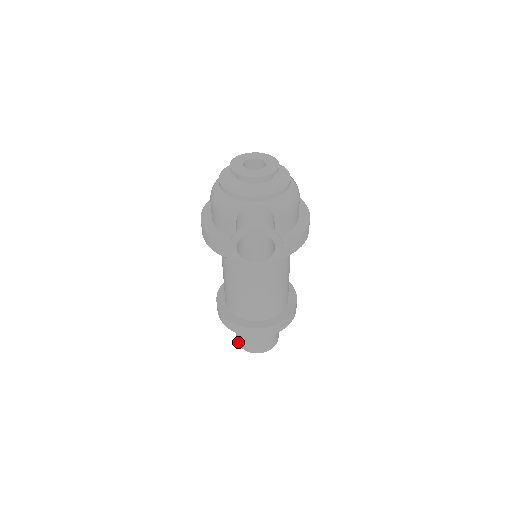
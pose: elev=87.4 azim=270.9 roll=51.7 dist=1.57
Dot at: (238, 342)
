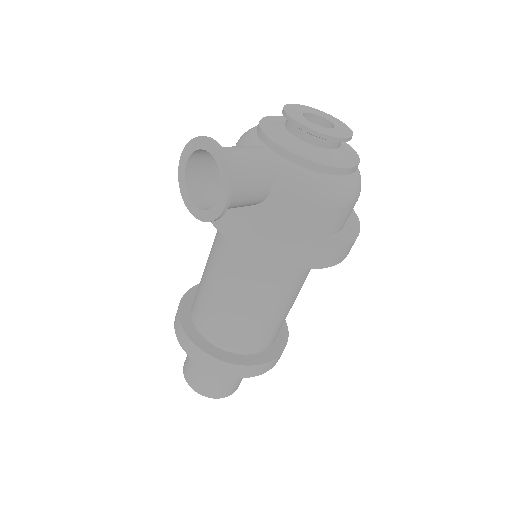
Dot at: occluded
